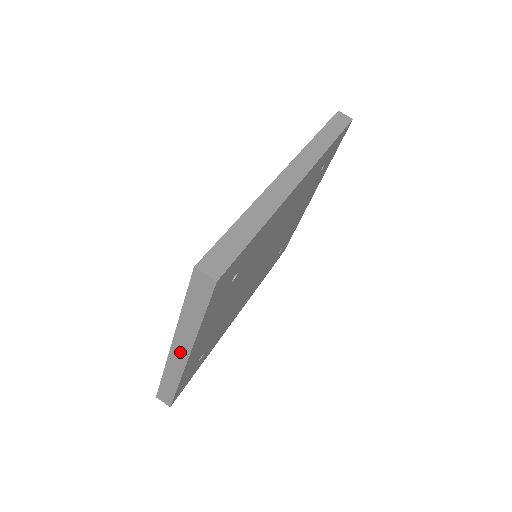
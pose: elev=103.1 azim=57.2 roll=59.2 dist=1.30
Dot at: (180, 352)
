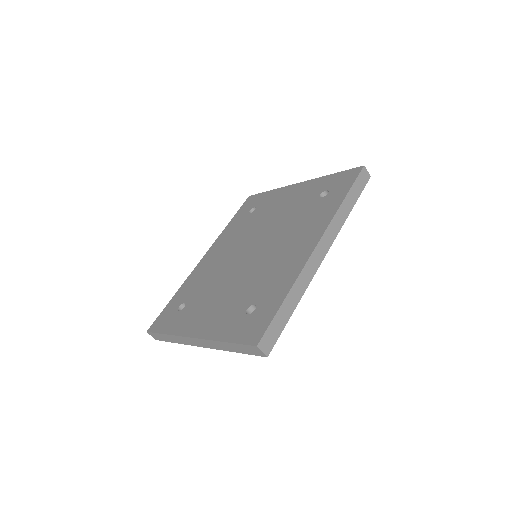
Dot at: (198, 343)
